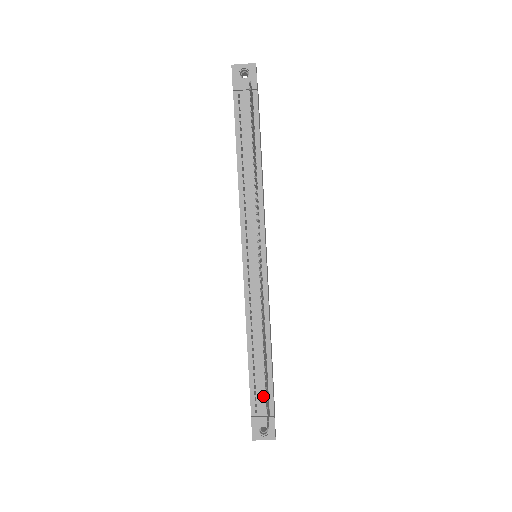
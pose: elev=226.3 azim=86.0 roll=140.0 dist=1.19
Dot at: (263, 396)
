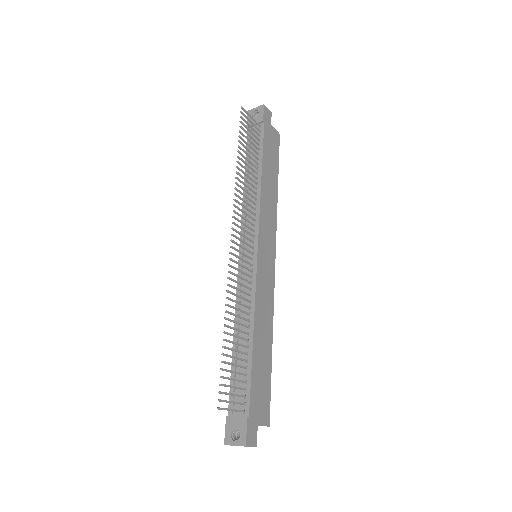
Dot at: (241, 393)
